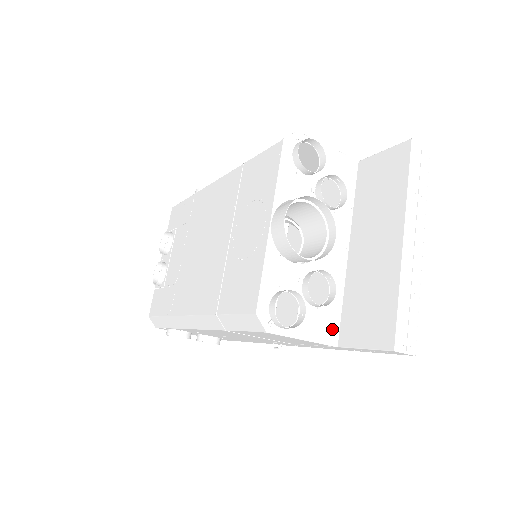
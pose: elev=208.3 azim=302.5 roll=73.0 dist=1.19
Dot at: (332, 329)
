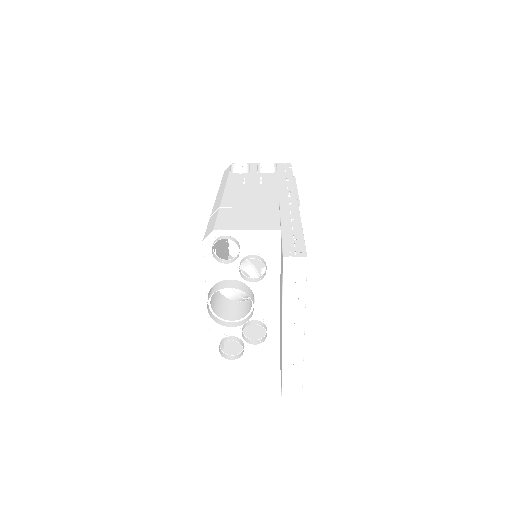
Dot at: (273, 350)
